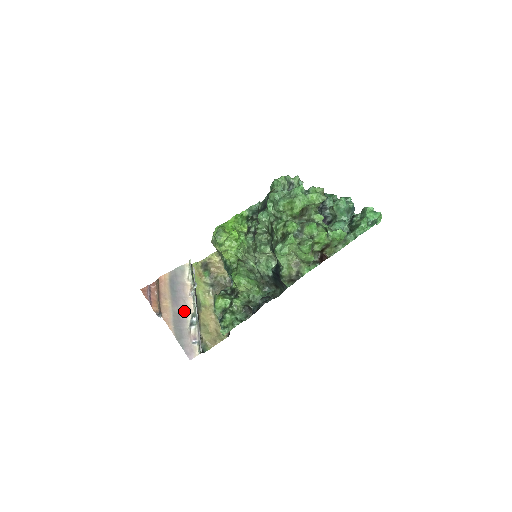
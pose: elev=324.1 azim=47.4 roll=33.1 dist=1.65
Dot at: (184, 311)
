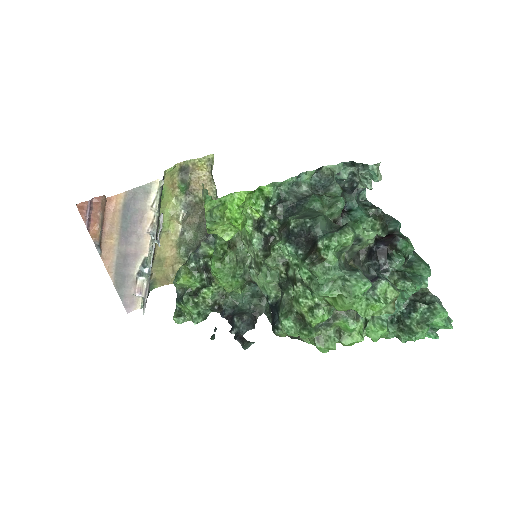
Dot at: (134, 252)
